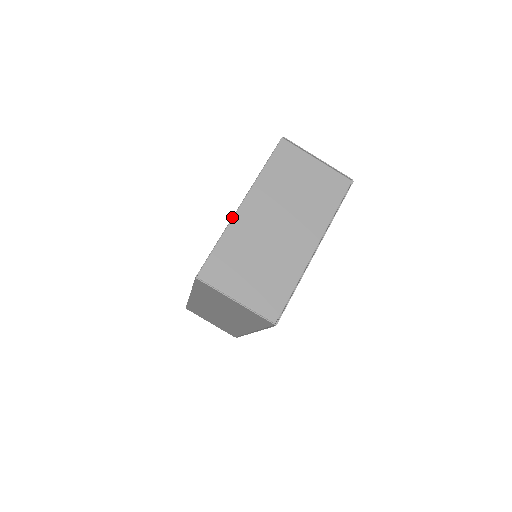
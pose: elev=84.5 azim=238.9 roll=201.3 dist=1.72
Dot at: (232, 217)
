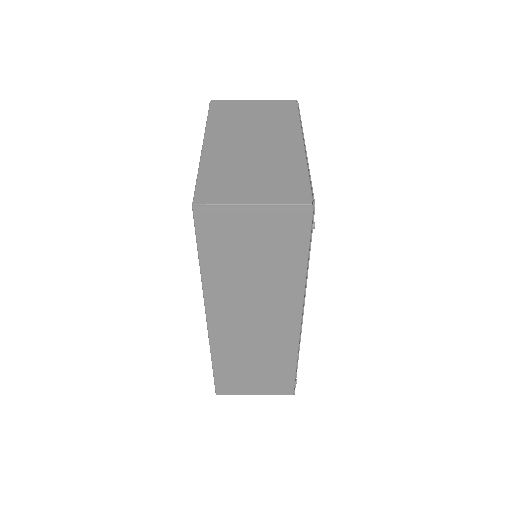
Dot at: (200, 156)
